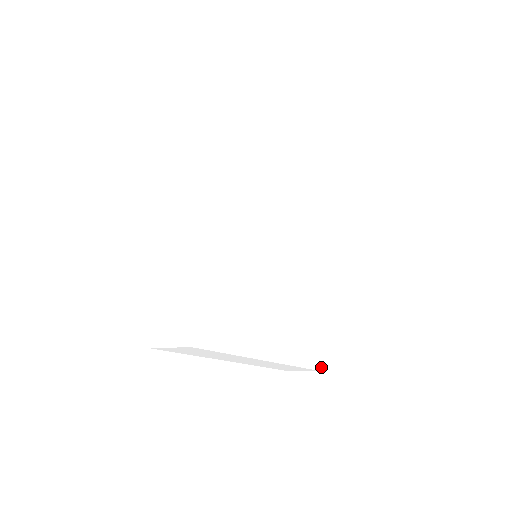
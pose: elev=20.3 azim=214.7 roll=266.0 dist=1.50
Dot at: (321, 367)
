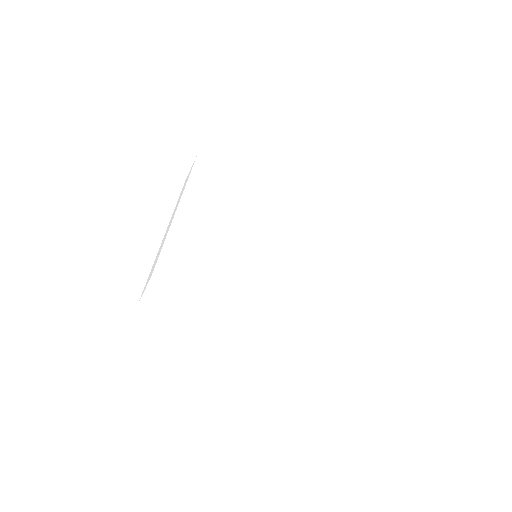
Dot at: (345, 349)
